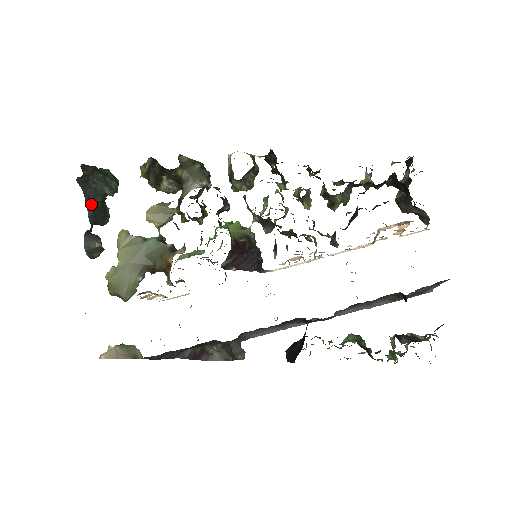
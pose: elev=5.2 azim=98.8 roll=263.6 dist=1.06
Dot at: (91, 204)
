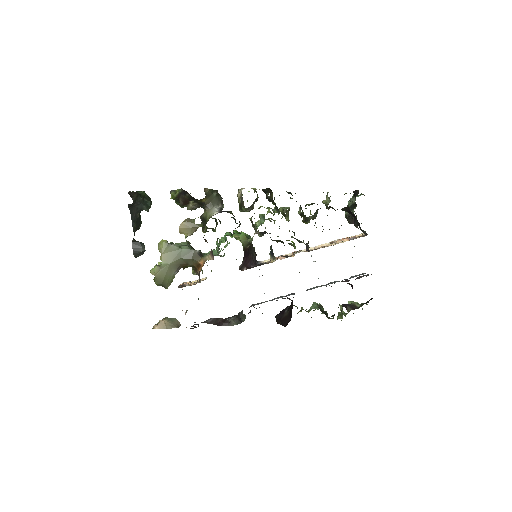
Dot at: (134, 219)
